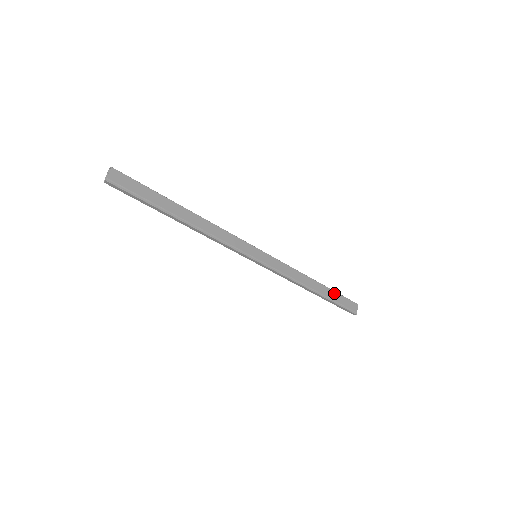
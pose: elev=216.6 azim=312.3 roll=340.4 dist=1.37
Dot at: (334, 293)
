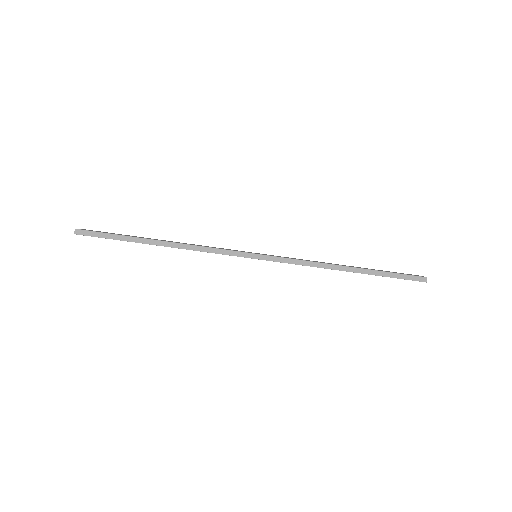
Dot at: occluded
